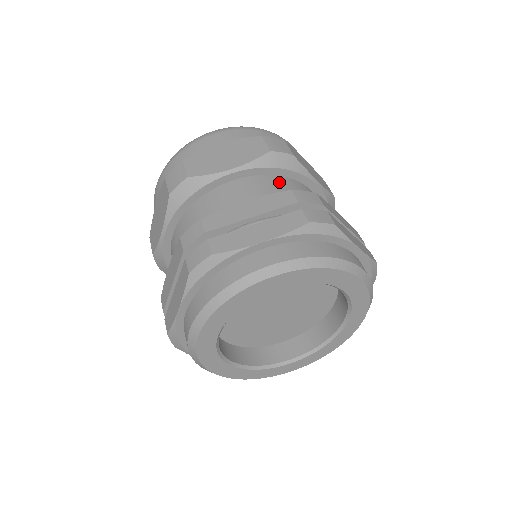
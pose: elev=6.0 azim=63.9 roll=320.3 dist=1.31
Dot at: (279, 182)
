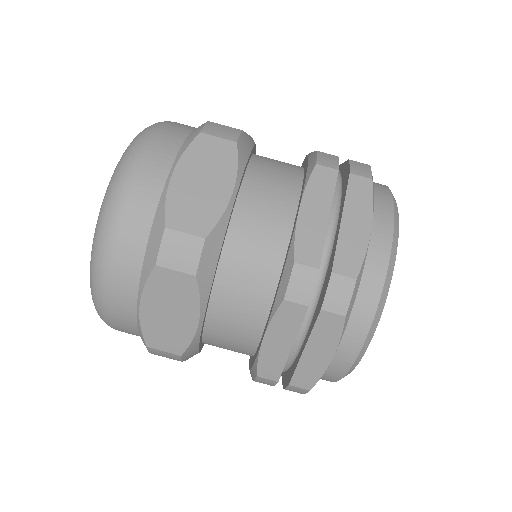
Dot at: (262, 168)
